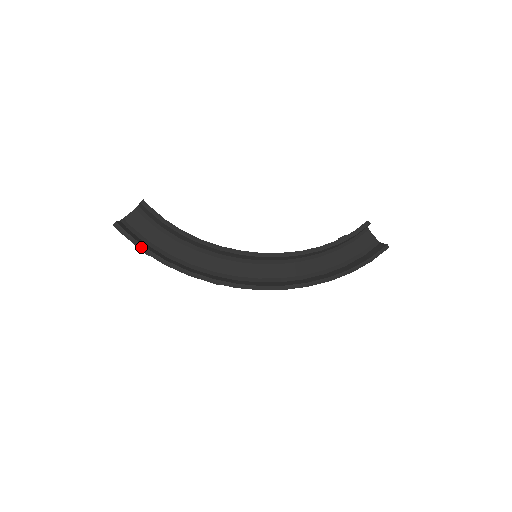
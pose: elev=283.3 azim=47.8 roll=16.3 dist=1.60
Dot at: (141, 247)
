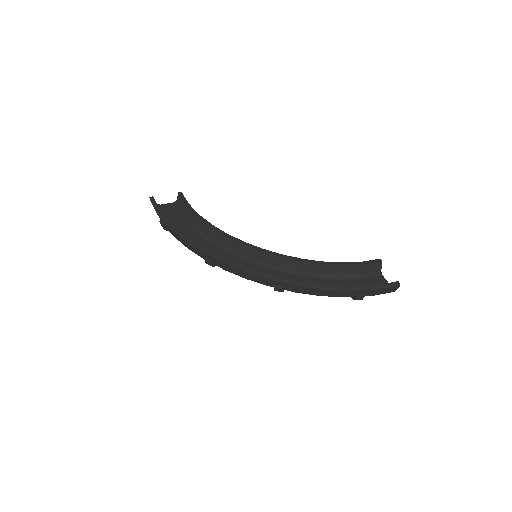
Dot at: (160, 214)
